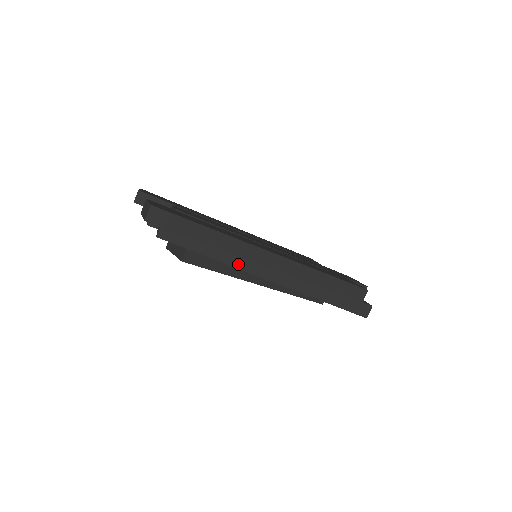
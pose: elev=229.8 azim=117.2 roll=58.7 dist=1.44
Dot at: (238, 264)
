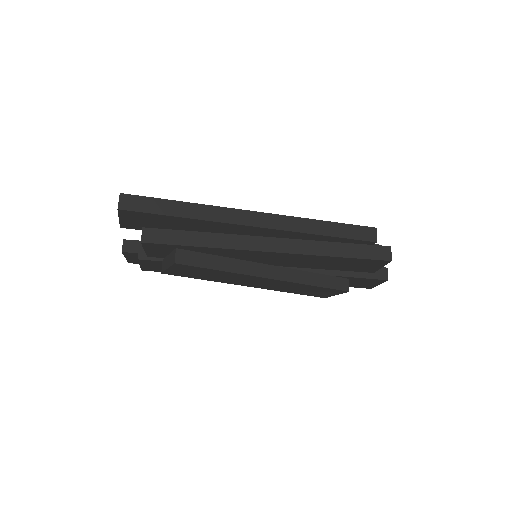
Dot at: (232, 245)
